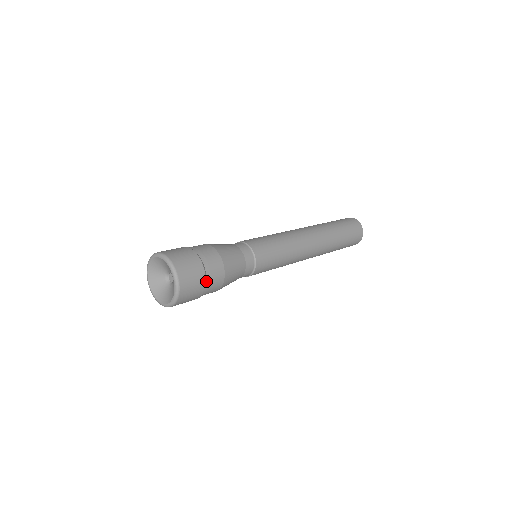
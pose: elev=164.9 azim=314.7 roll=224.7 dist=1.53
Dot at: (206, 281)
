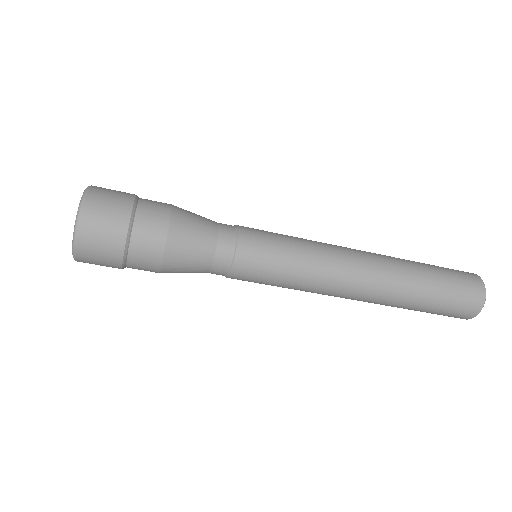
Dot at: (139, 199)
